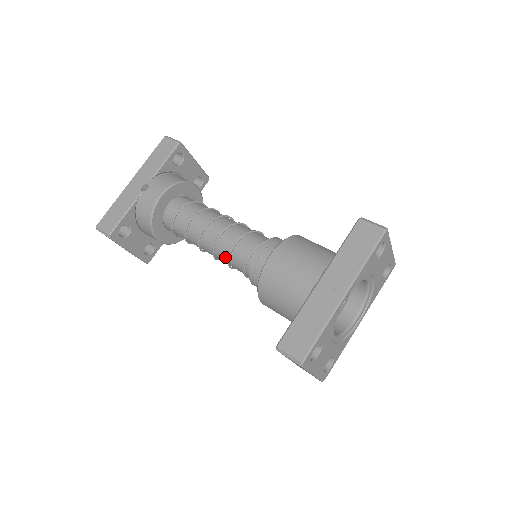
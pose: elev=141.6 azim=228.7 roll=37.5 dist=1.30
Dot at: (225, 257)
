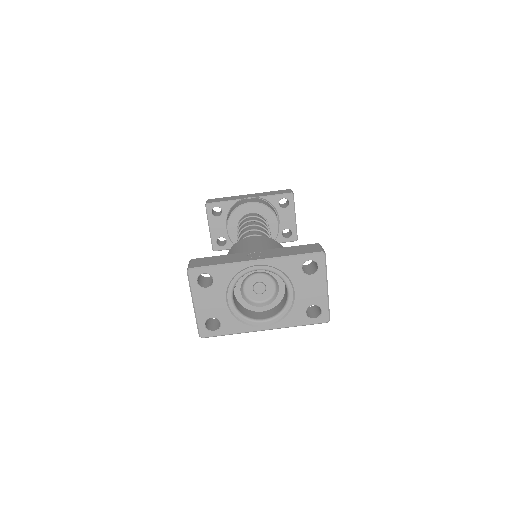
Dot at: occluded
